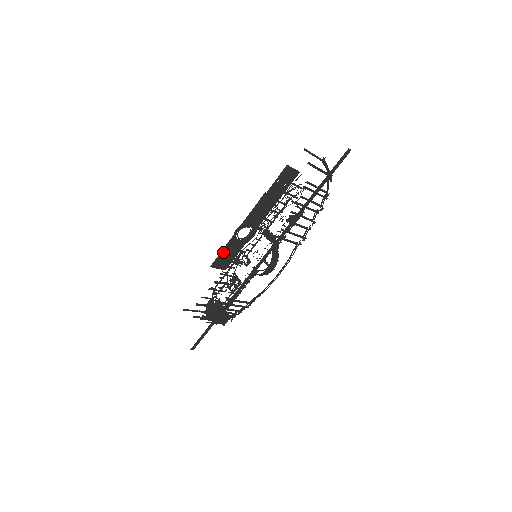
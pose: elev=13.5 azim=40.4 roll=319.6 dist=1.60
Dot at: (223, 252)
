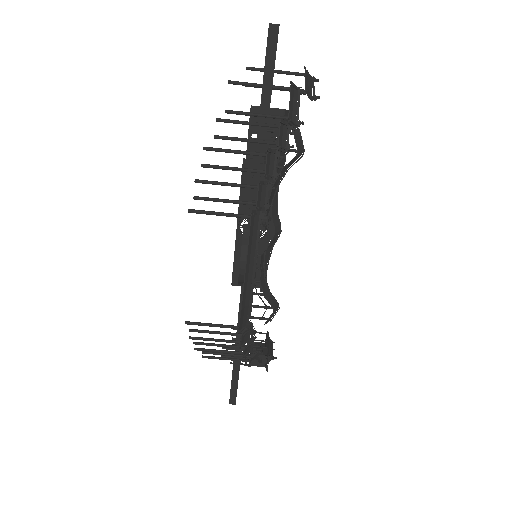
Dot at: (238, 261)
